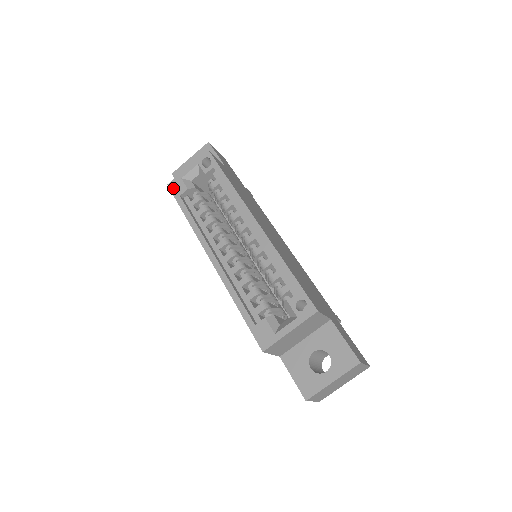
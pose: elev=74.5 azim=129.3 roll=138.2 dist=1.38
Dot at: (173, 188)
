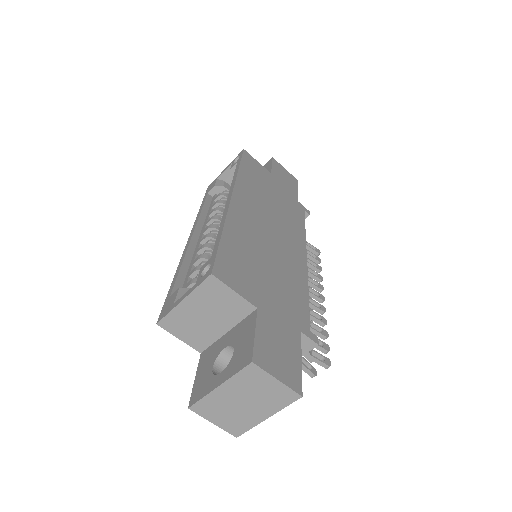
Dot at: (208, 188)
